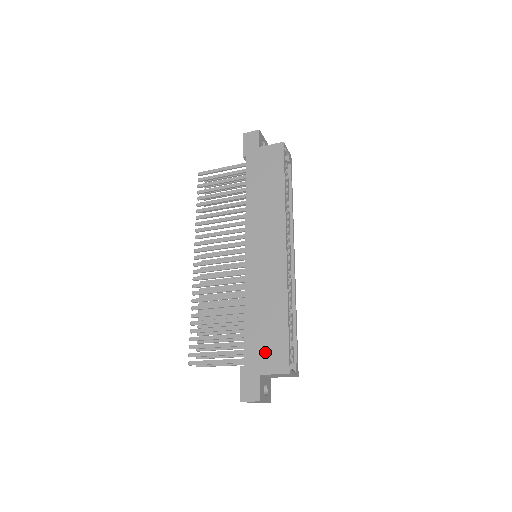
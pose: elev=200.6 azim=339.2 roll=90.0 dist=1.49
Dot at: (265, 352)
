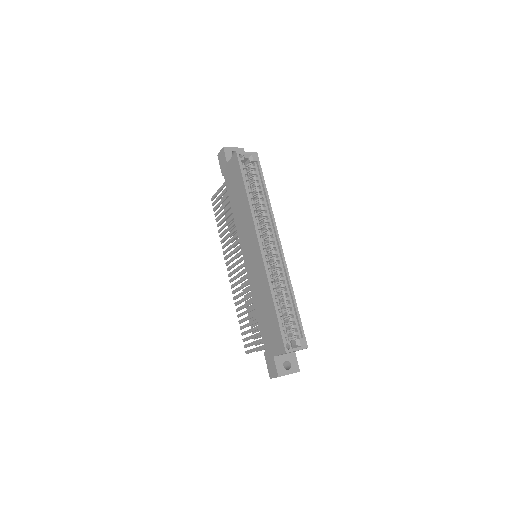
Dot at: (271, 338)
